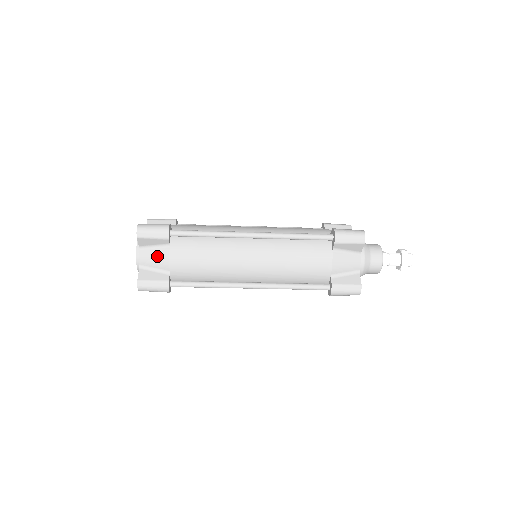
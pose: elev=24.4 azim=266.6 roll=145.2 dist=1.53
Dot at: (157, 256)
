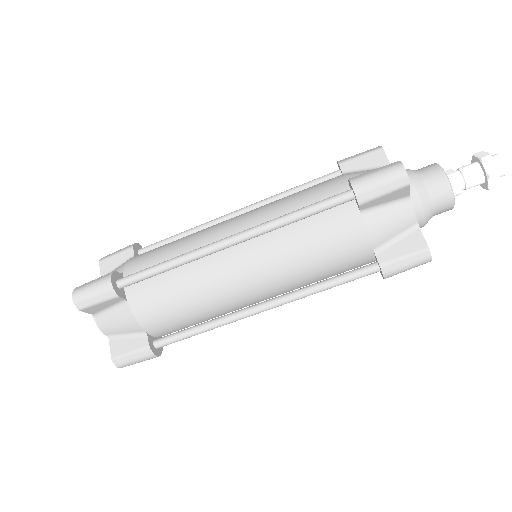
Dot at: (119, 320)
